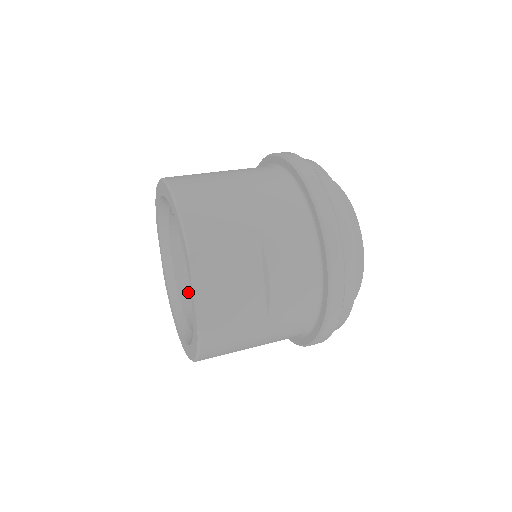
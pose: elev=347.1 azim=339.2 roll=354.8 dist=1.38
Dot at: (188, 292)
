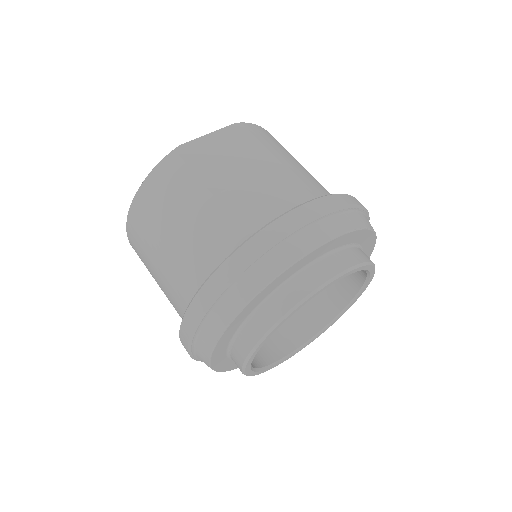
Dot at: occluded
